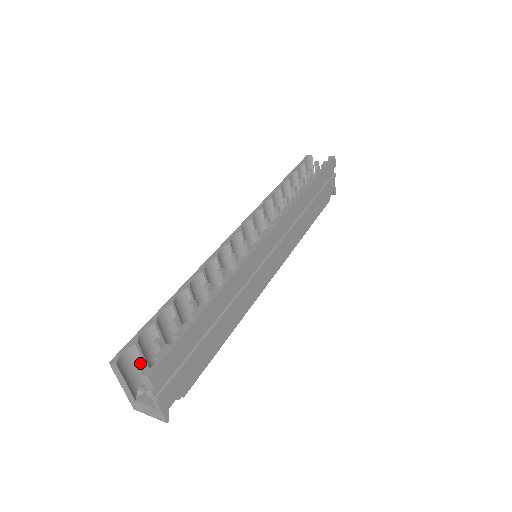
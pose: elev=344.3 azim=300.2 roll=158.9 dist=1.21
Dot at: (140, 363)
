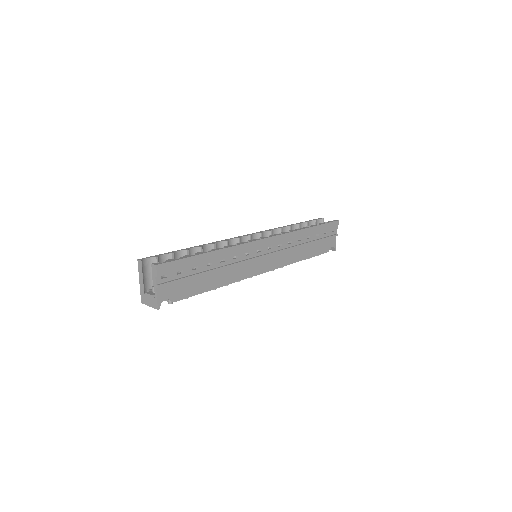
Dot at: occluded
